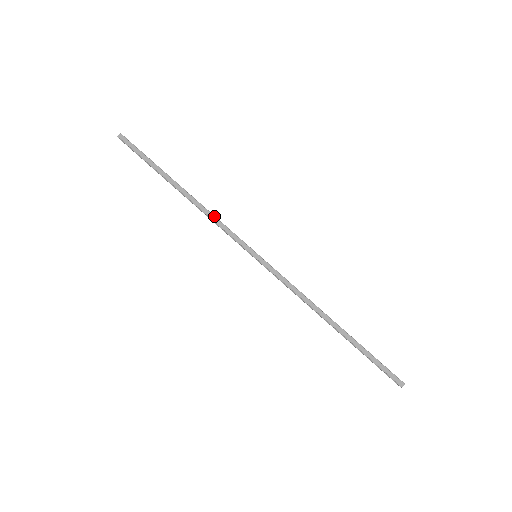
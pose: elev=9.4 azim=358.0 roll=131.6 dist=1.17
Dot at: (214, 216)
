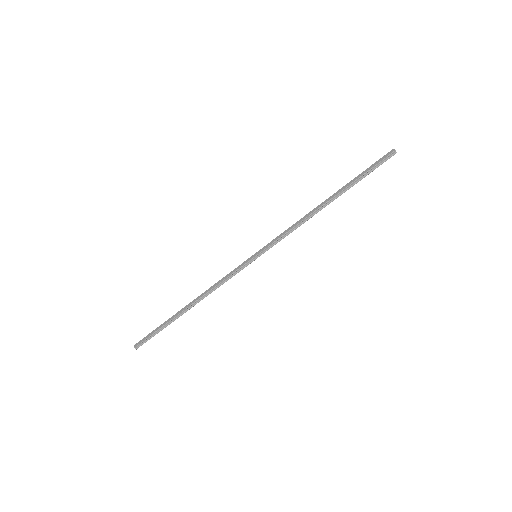
Dot at: (215, 283)
